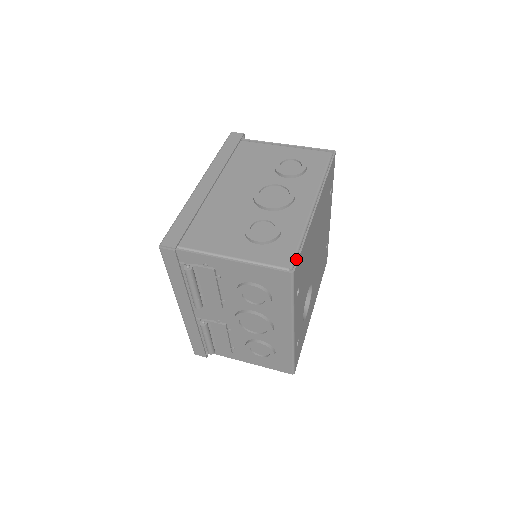
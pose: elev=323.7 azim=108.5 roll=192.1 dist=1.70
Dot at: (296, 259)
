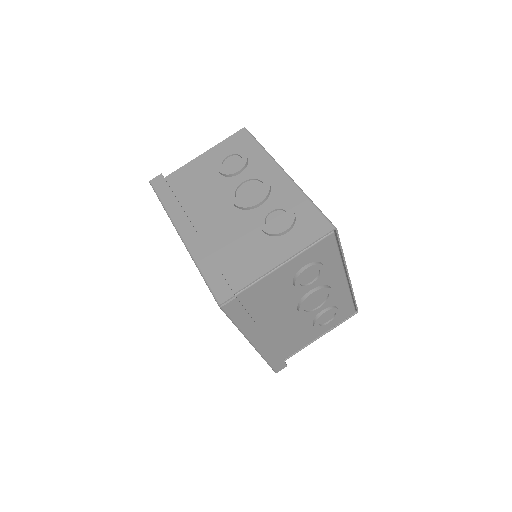
Dot at: (356, 308)
